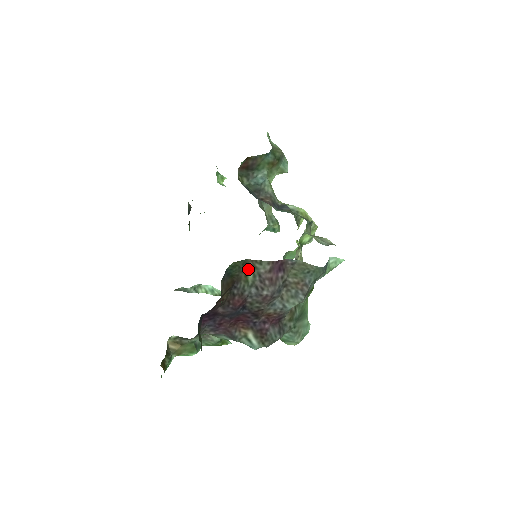
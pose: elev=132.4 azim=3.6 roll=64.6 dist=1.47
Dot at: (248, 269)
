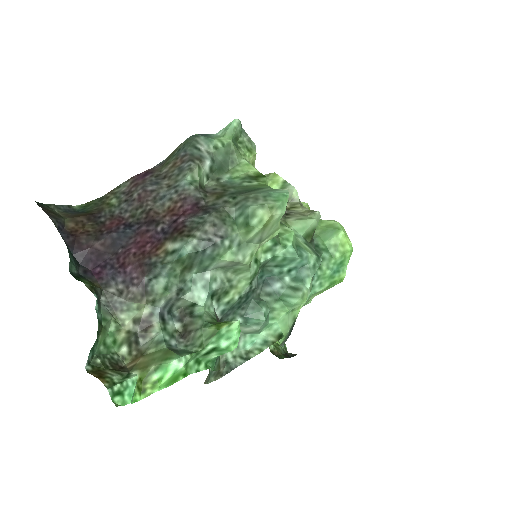
Dot at: (109, 200)
